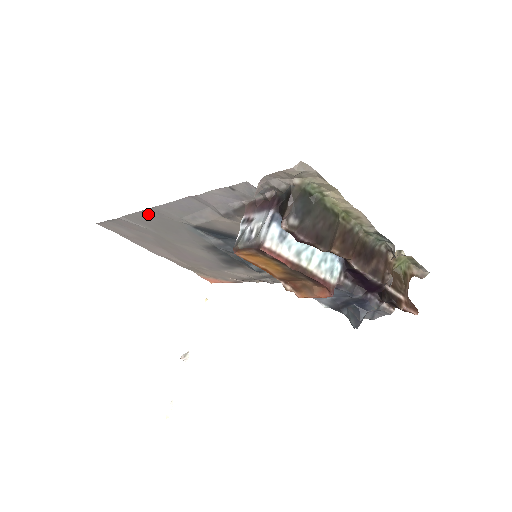
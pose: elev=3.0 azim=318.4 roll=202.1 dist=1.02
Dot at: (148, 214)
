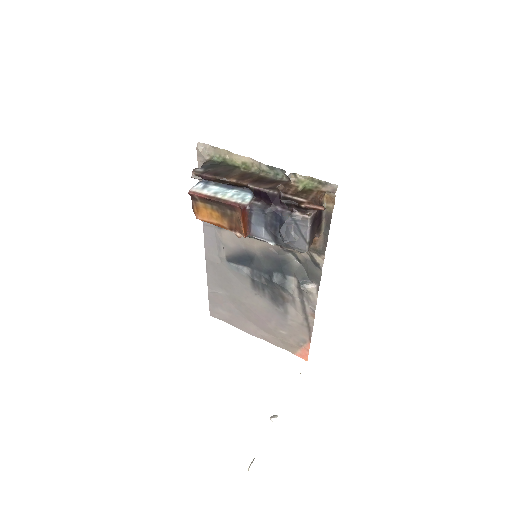
Dot at: (210, 270)
